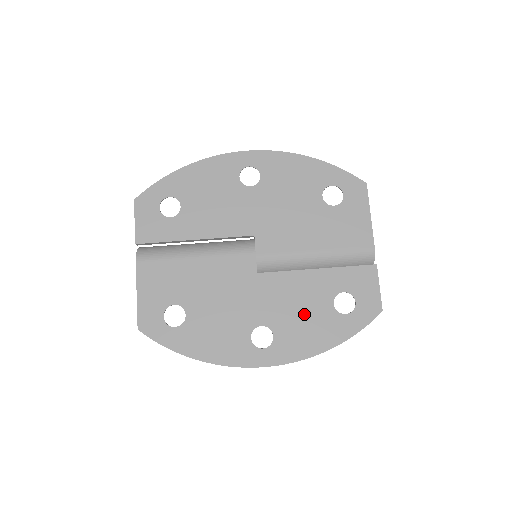
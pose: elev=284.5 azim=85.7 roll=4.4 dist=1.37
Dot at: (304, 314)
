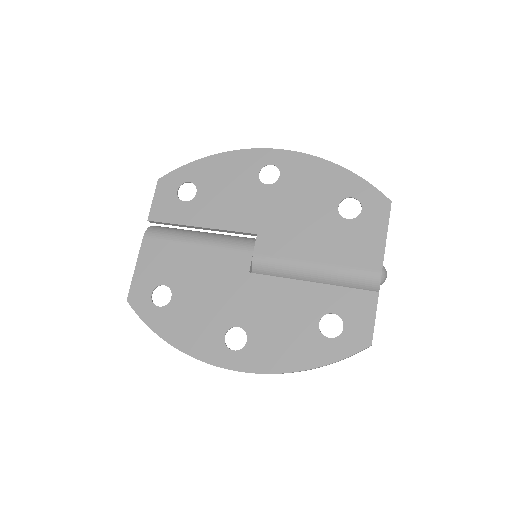
Dot at: (284, 326)
